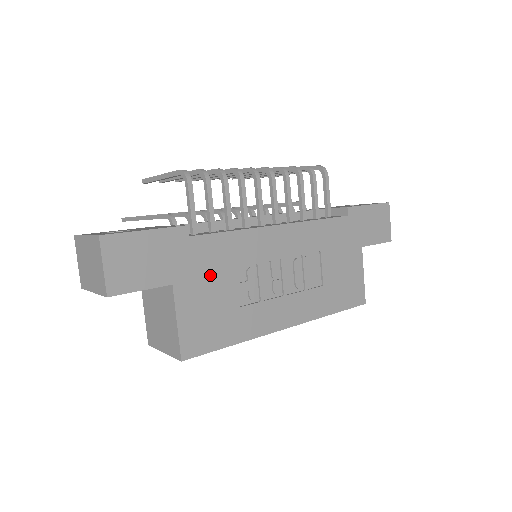
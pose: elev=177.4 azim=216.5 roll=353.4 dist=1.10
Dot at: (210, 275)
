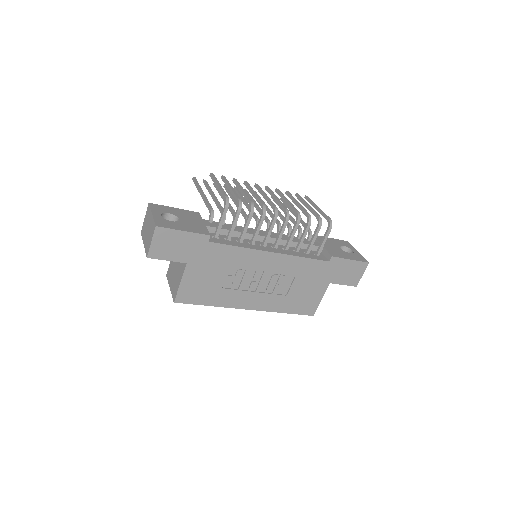
Dot at: (212, 266)
